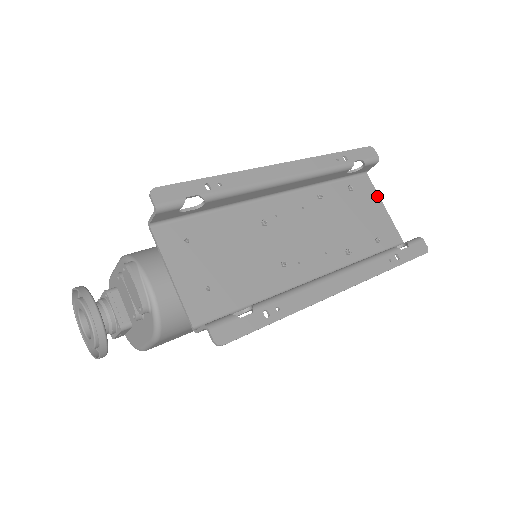
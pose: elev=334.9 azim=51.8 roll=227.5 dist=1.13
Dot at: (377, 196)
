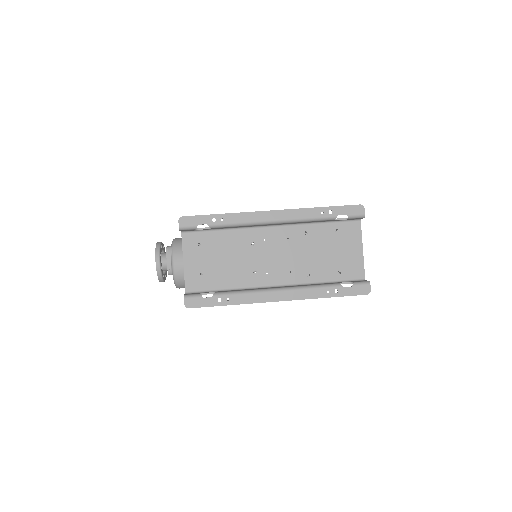
Dot at: (360, 240)
